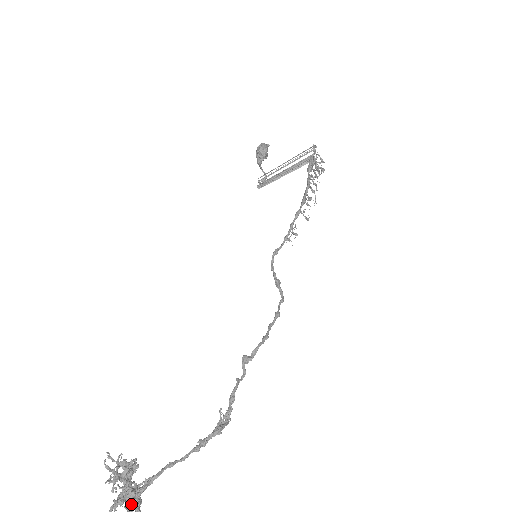
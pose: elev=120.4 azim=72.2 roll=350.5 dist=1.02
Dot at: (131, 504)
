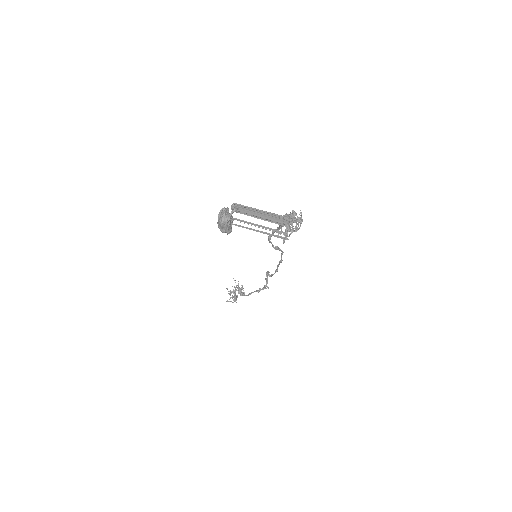
Dot at: occluded
